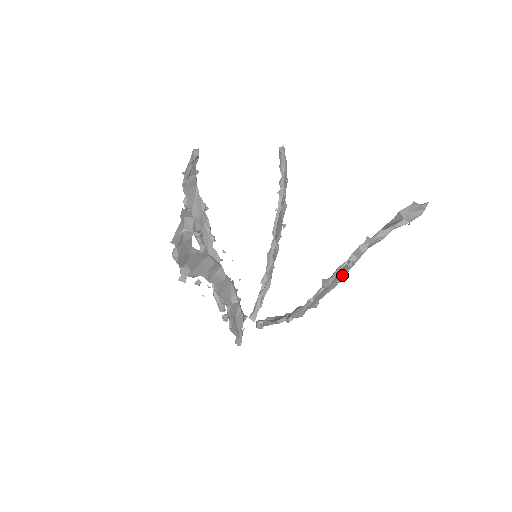
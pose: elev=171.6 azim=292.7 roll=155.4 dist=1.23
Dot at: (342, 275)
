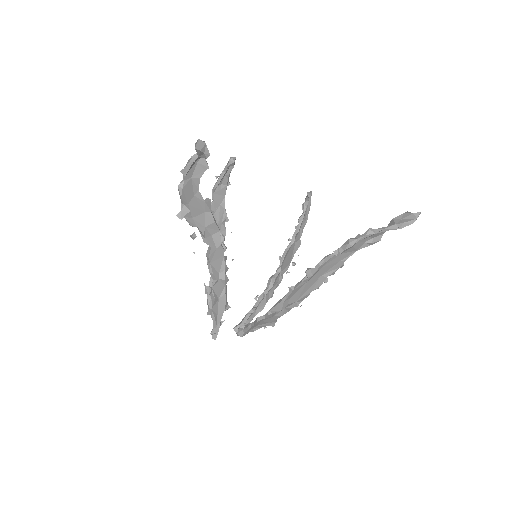
Dot at: (328, 273)
